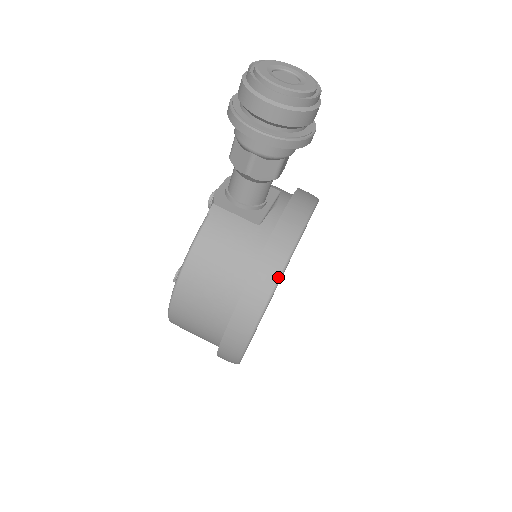
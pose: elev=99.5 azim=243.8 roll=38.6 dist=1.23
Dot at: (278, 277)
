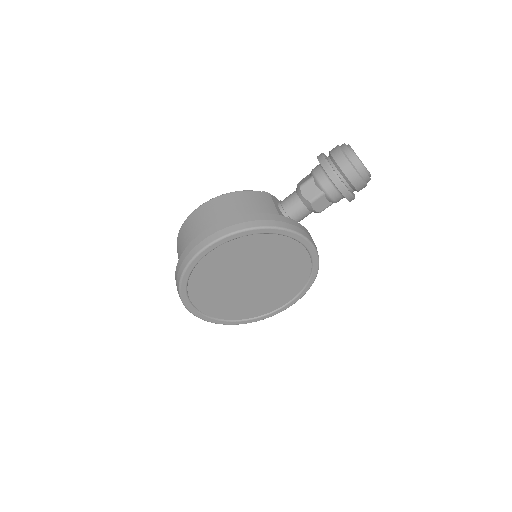
Dot at: (262, 226)
